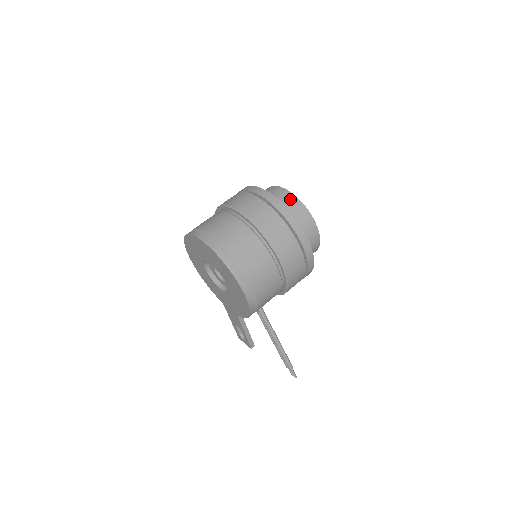
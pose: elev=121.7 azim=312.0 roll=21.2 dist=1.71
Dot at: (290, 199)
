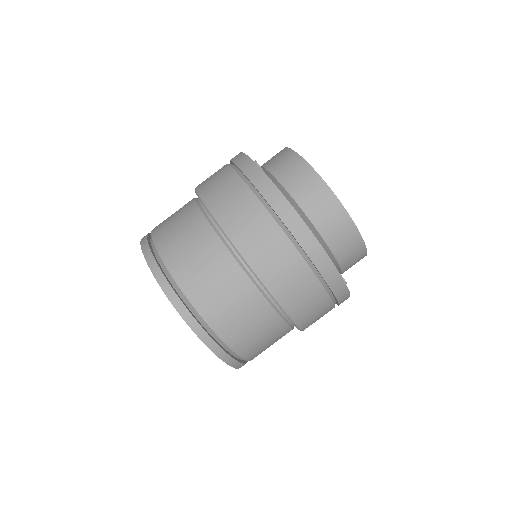
Dot at: (344, 230)
